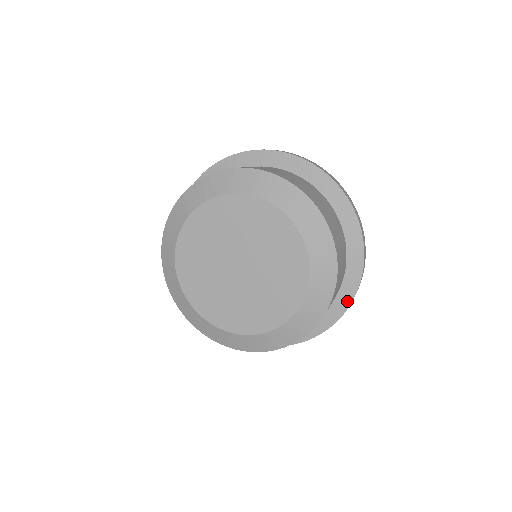
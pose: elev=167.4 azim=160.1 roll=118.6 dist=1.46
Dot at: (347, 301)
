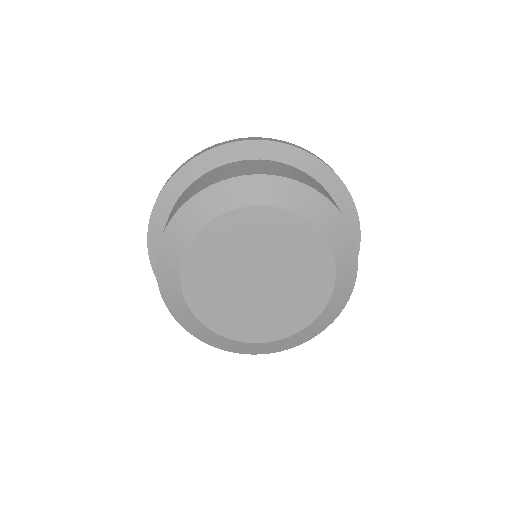
Dot at: occluded
